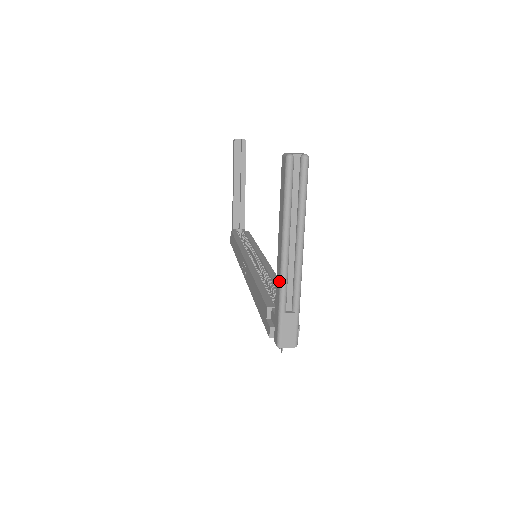
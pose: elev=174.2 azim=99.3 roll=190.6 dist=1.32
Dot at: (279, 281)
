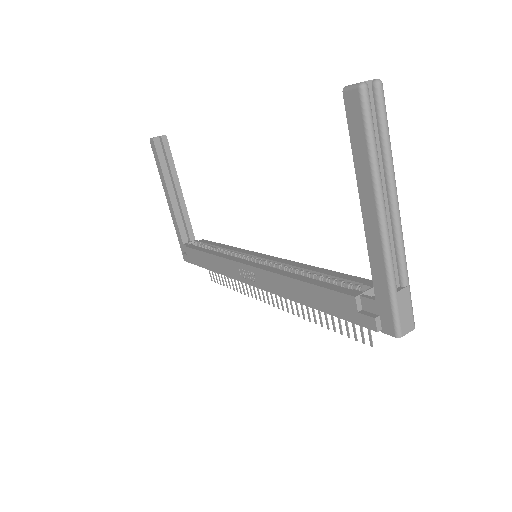
Dot at: (381, 254)
